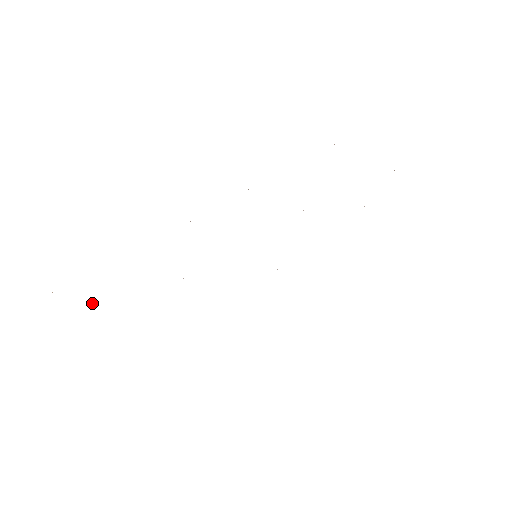
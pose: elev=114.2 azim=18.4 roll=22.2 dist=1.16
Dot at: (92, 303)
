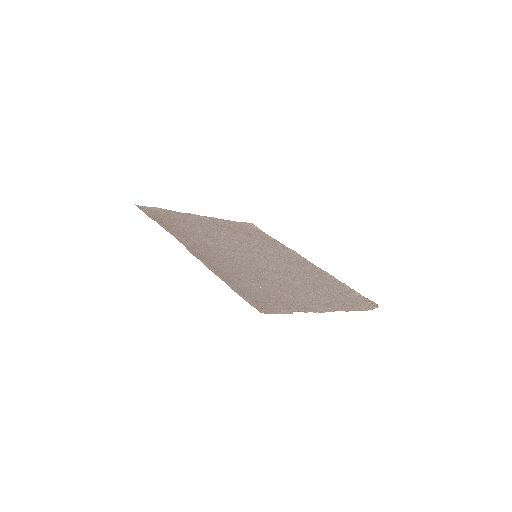
Dot at: (166, 209)
